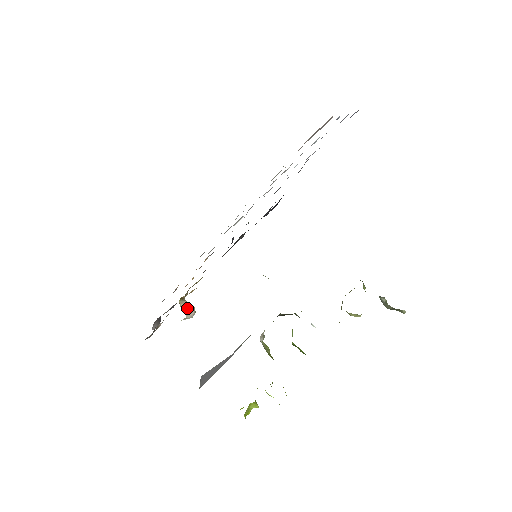
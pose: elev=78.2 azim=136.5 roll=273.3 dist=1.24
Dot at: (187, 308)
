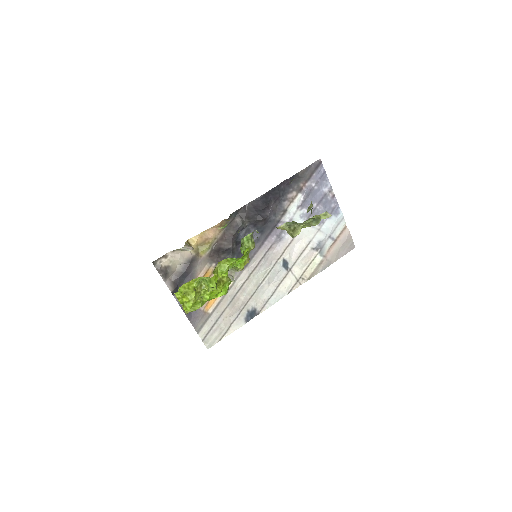
Dot at: (188, 246)
